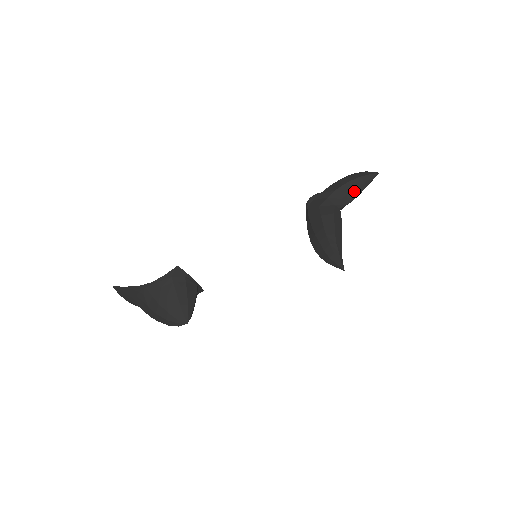
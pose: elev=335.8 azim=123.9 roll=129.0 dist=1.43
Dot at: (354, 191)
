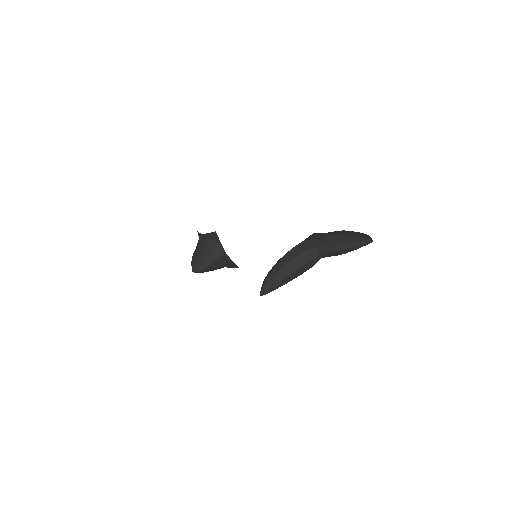
Dot at: (337, 244)
